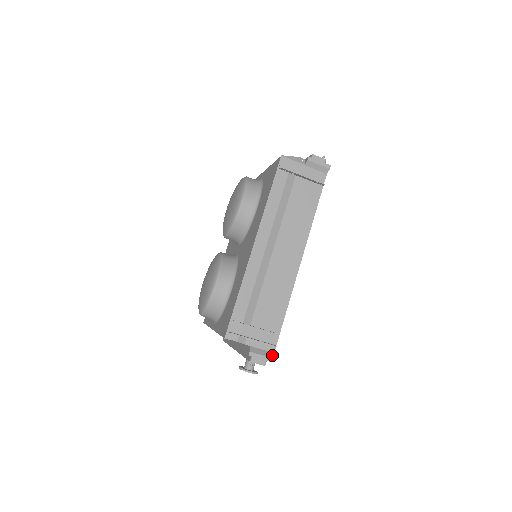
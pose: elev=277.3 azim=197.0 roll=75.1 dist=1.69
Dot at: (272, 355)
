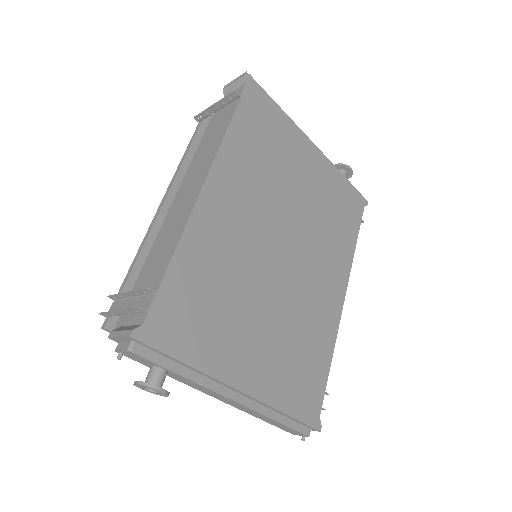
Dot at: (136, 327)
